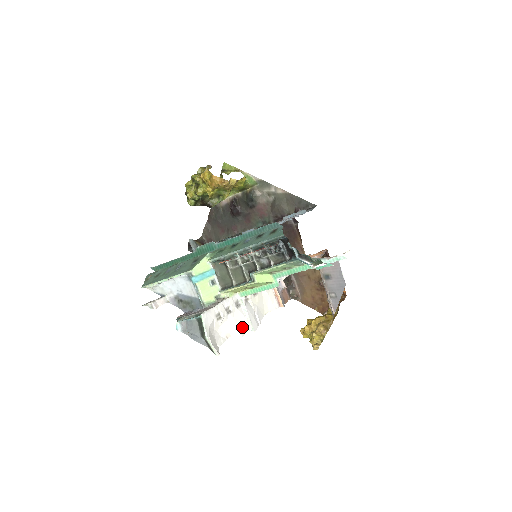
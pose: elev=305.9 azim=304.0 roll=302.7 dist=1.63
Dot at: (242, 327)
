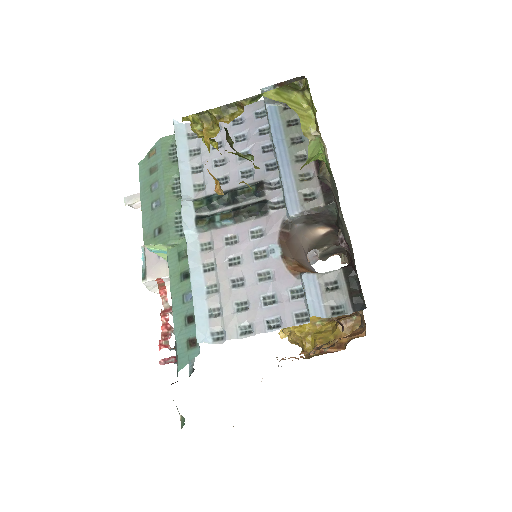
Dot at: occluded
